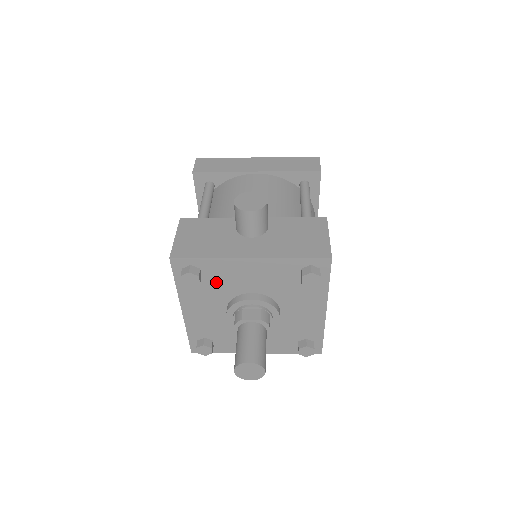
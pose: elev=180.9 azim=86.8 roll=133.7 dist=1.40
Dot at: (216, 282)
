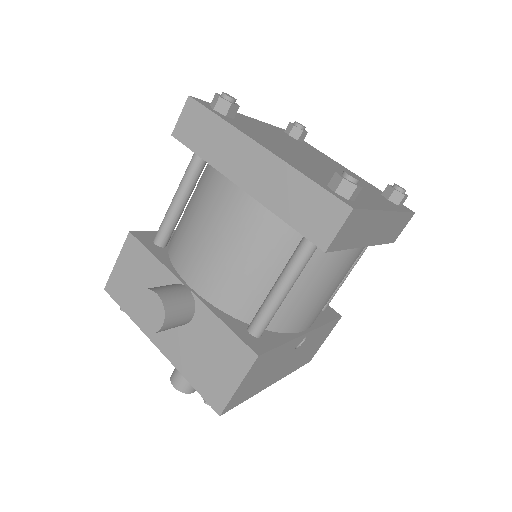
Dot at: occluded
